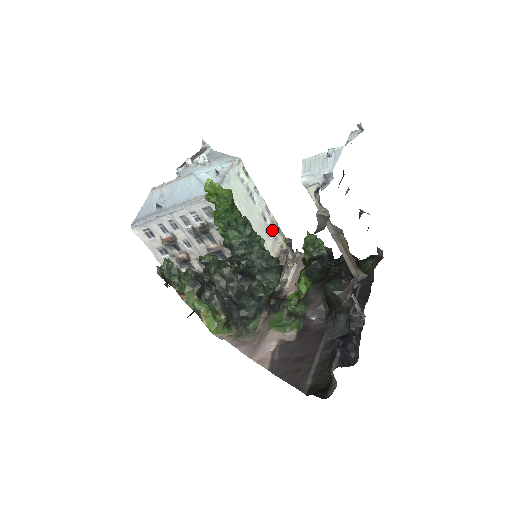
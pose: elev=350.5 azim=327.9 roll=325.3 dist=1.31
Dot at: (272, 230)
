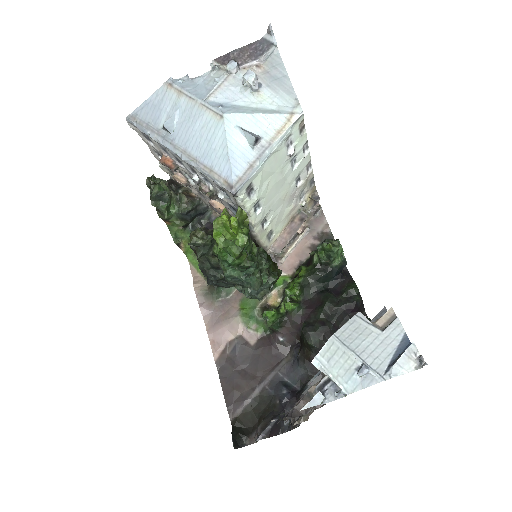
Dot at: (301, 191)
